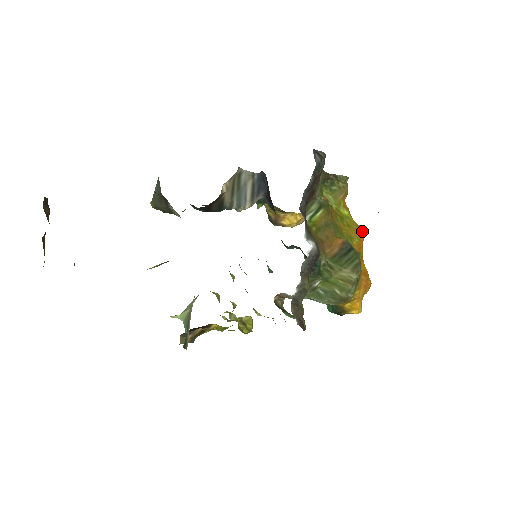
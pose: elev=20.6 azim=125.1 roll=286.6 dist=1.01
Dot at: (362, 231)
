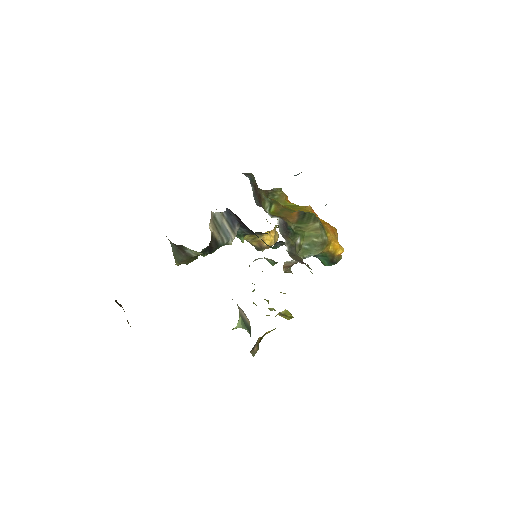
Dot at: (310, 208)
